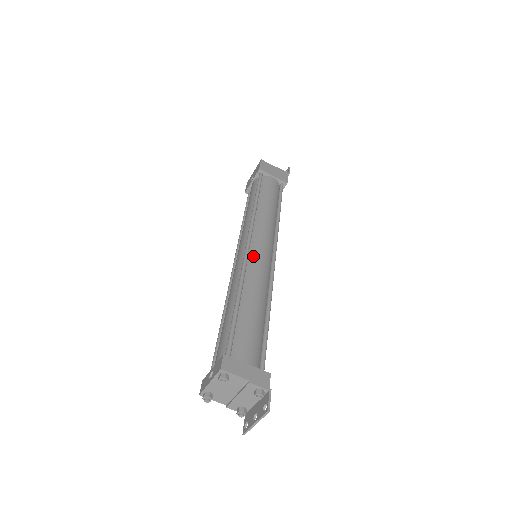
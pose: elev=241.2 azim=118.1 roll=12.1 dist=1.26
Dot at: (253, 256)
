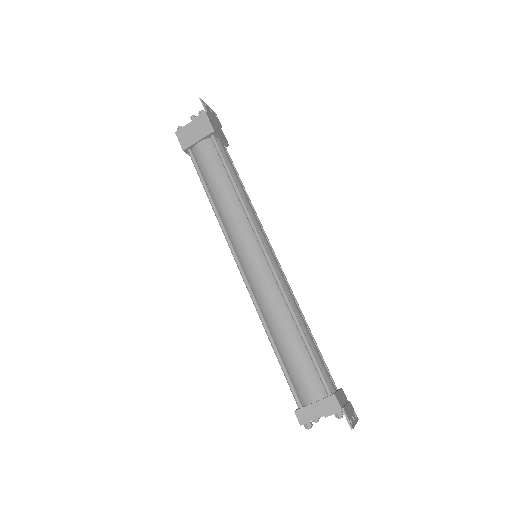
Dot at: (251, 279)
